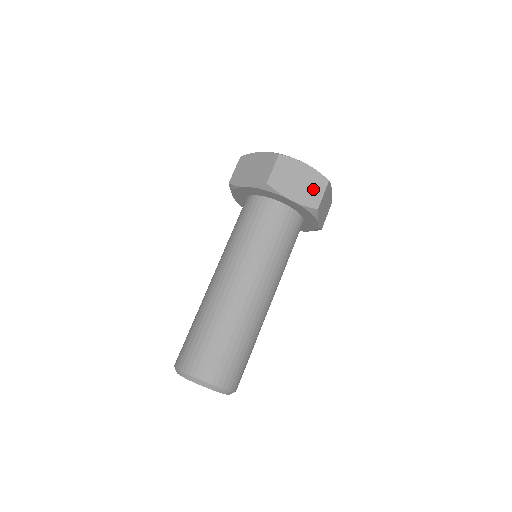
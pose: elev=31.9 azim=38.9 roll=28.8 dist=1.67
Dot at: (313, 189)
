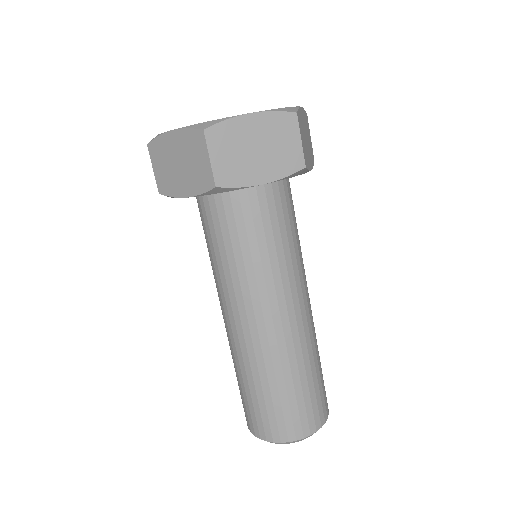
Dot at: (309, 138)
